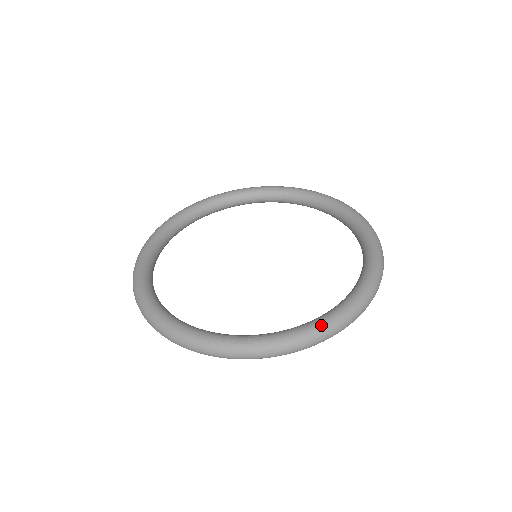
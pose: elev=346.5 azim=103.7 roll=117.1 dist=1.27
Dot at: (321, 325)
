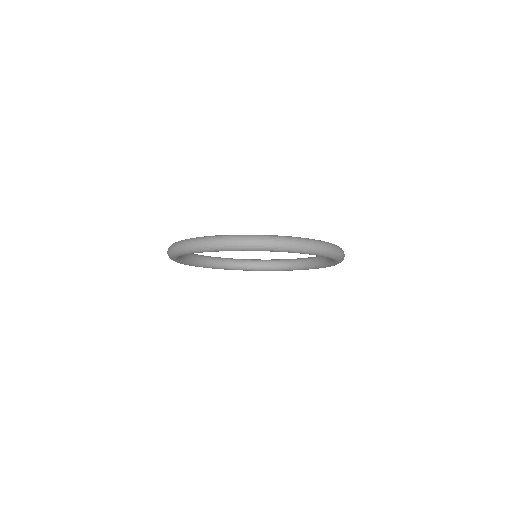
Dot at: (307, 238)
